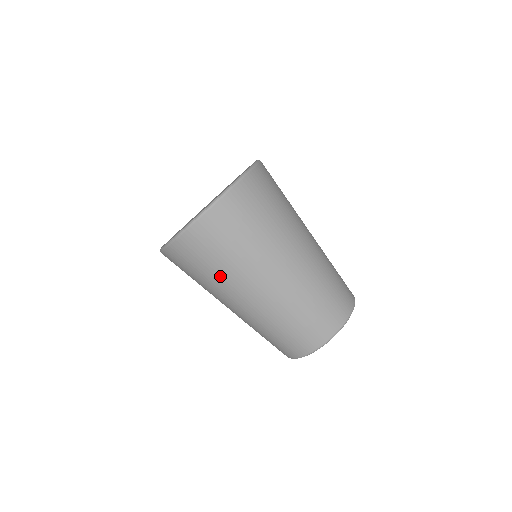
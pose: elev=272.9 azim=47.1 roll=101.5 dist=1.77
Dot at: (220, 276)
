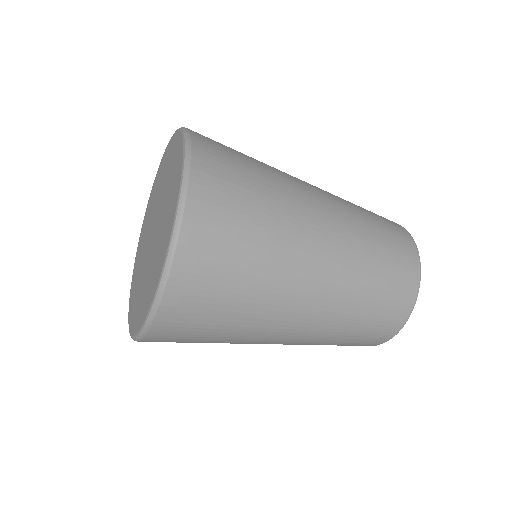
Dot at: (241, 327)
